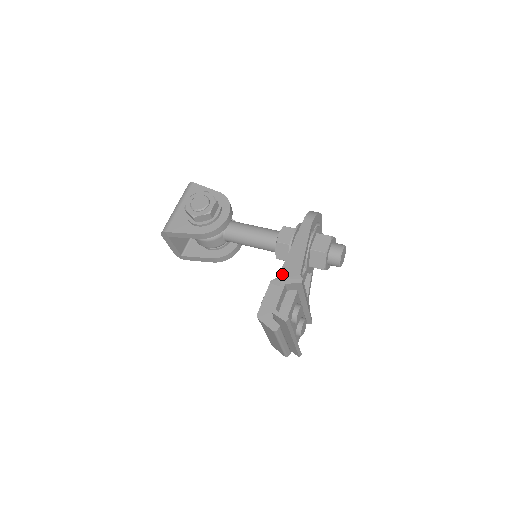
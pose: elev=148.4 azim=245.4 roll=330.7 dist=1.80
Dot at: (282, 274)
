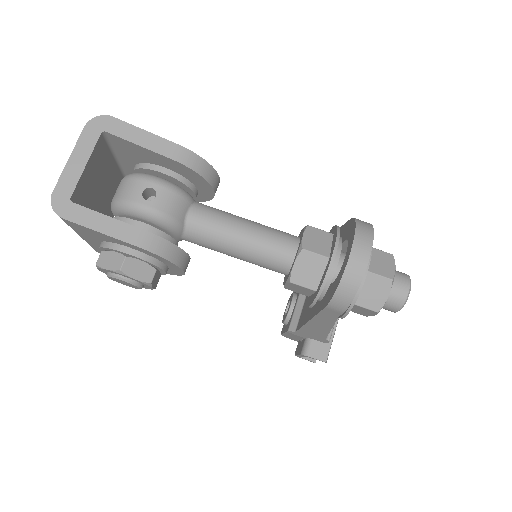
Dot at: (301, 333)
